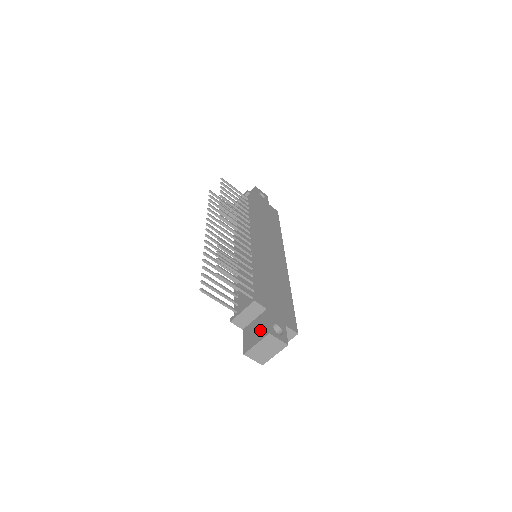
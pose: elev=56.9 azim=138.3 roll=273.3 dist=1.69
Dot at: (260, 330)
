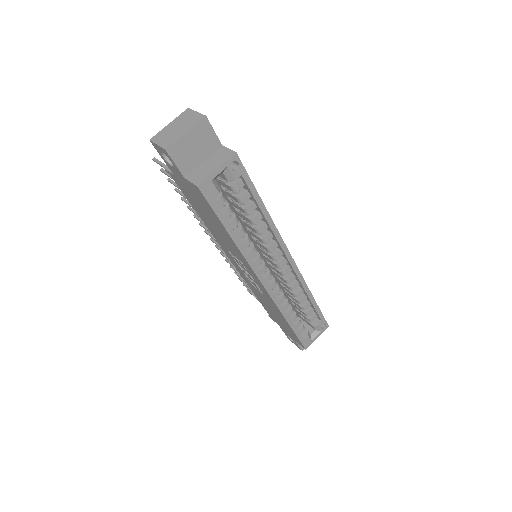
Dot at: occluded
